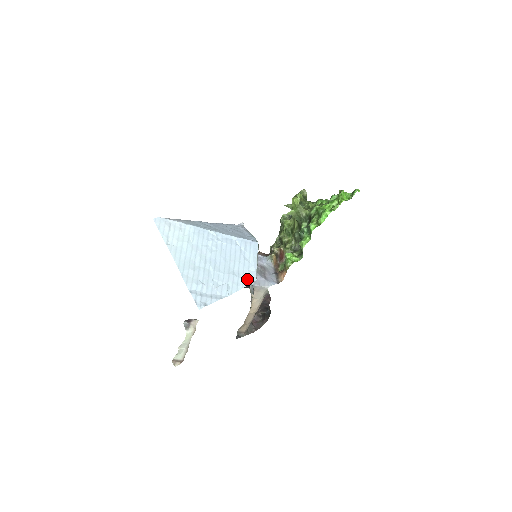
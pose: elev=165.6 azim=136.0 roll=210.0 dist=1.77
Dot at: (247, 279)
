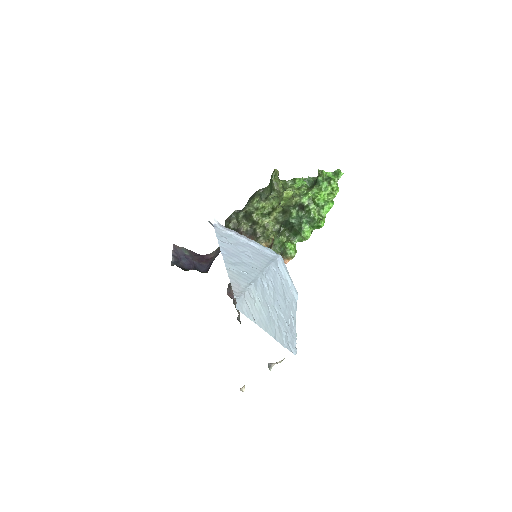
Dot at: (294, 298)
